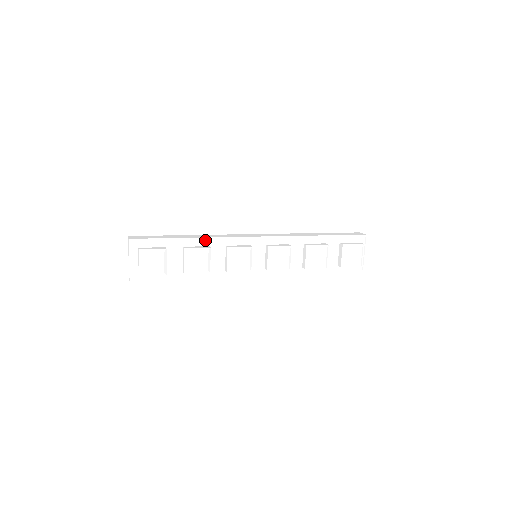
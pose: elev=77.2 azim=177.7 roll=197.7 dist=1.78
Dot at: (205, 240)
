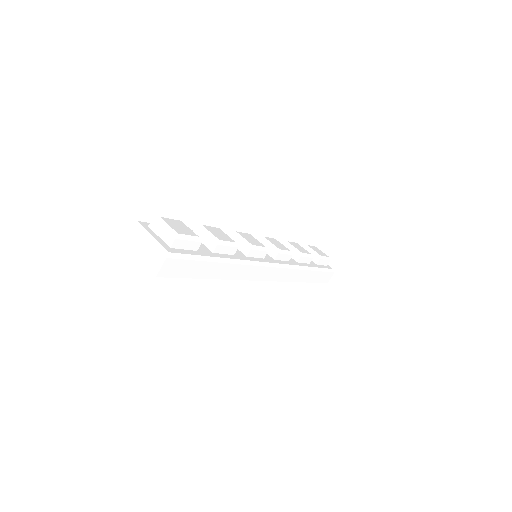
Dot at: occluded
